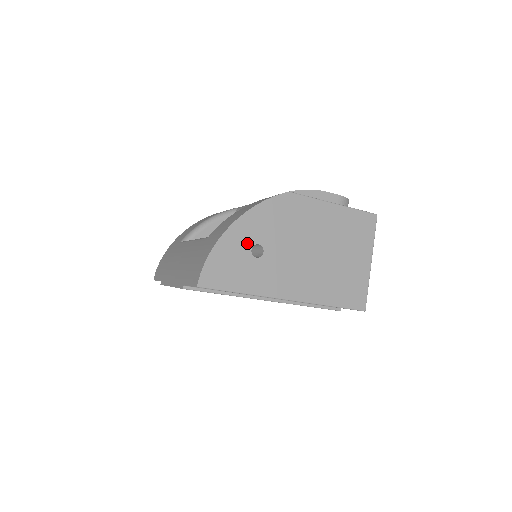
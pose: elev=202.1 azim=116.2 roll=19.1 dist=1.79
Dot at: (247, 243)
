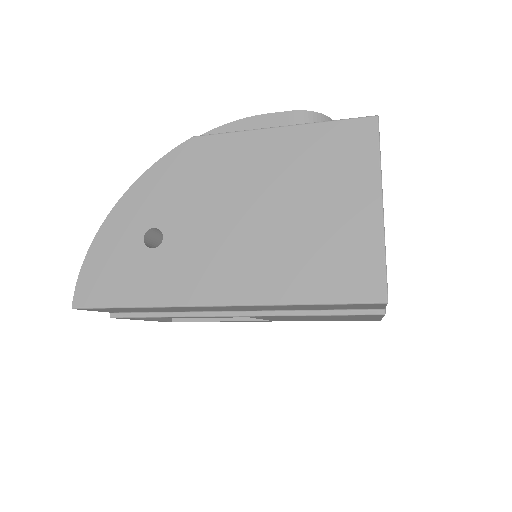
Dot at: (136, 230)
